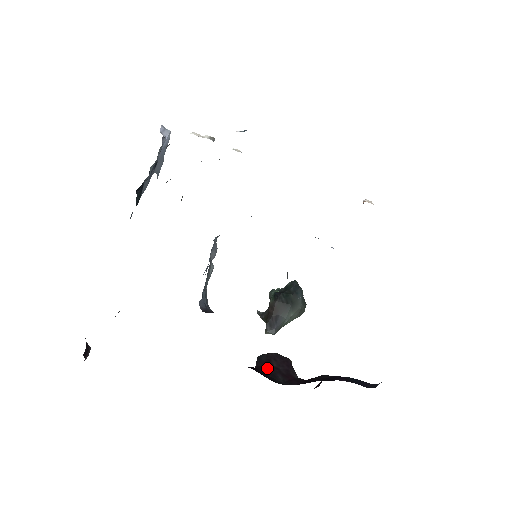
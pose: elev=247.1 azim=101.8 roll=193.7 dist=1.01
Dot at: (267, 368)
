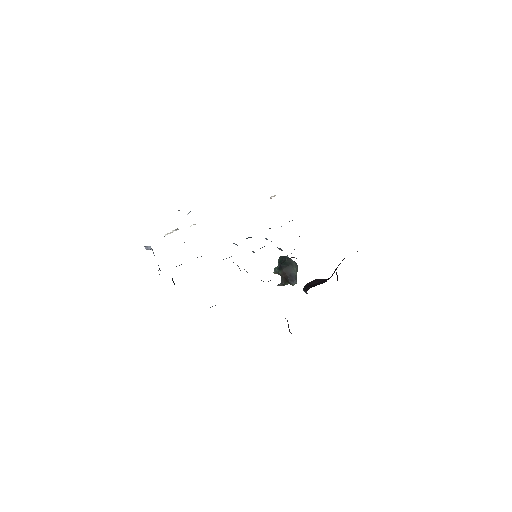
Dot at: (312, 286)
